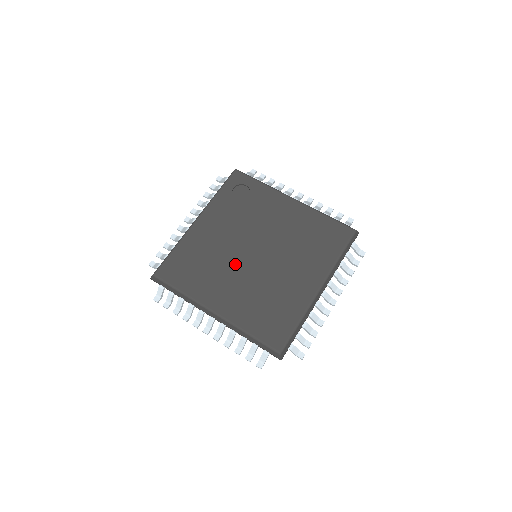
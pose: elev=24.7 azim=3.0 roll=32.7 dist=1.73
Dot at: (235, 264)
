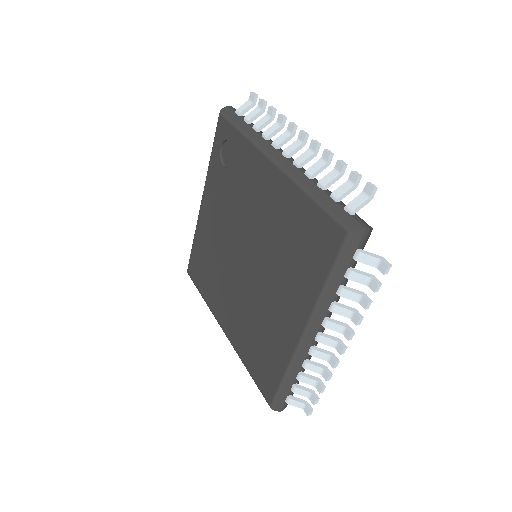
Dot at: (231, 272)
